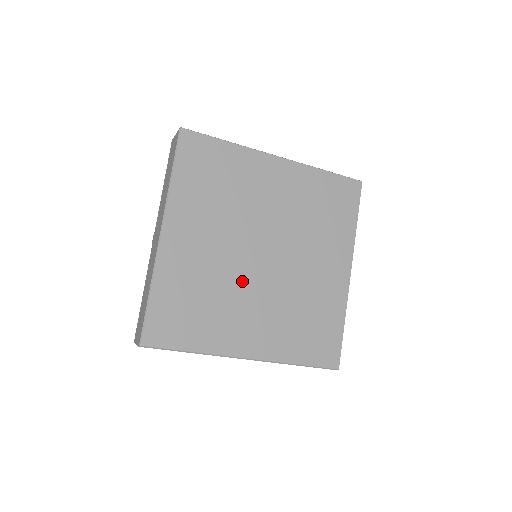
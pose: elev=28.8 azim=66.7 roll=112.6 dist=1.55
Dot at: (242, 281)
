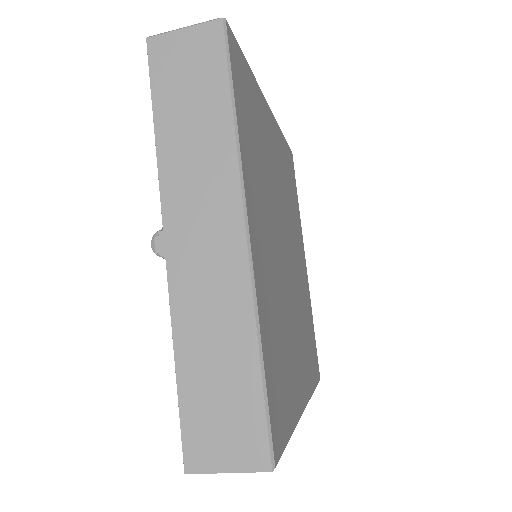
Dot at: (288, 296)
